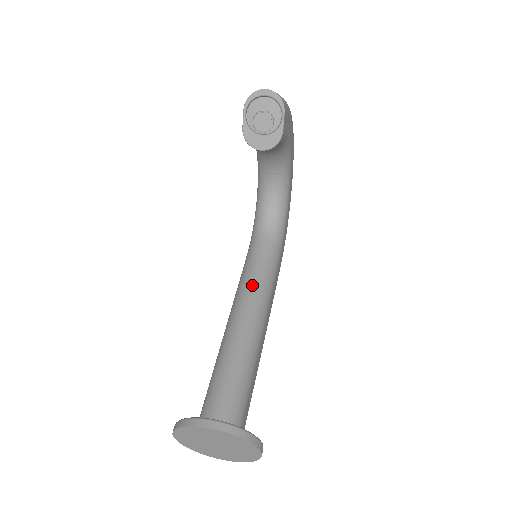
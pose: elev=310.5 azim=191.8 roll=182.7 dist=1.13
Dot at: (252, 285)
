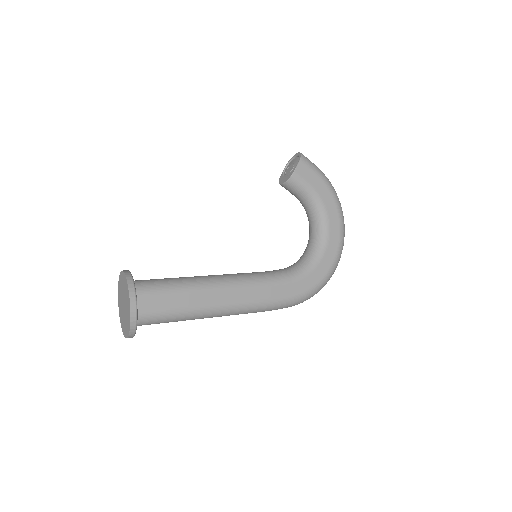
Dot at: (242, 273)
